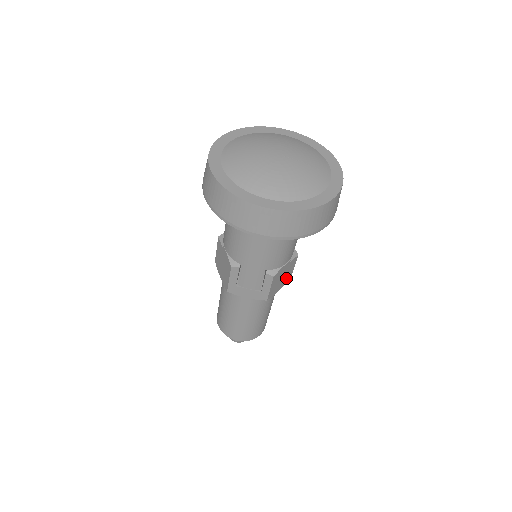
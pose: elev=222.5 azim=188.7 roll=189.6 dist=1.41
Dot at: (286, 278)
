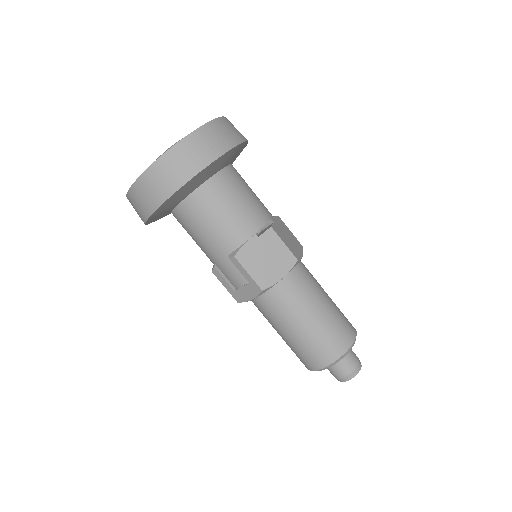
Dot at: (282, 260)
